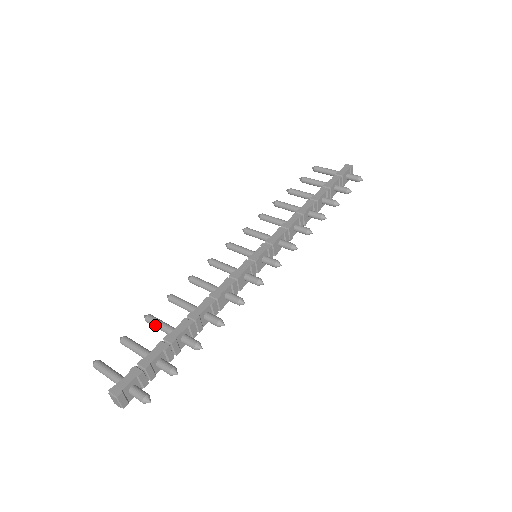
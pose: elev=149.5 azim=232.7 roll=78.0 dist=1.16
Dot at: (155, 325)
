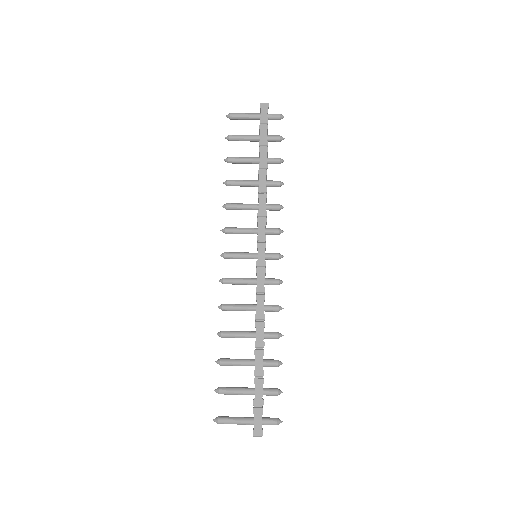
Dot at: occluded
